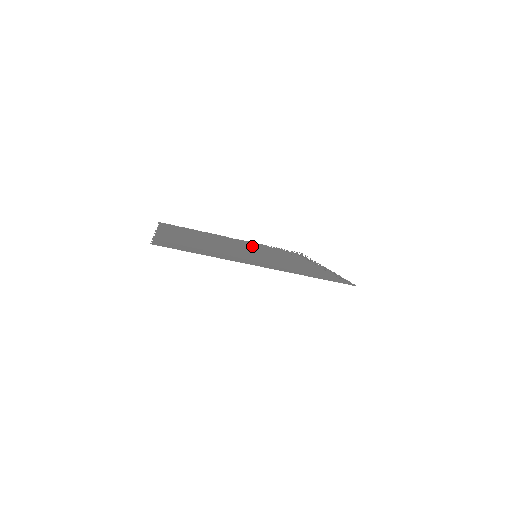
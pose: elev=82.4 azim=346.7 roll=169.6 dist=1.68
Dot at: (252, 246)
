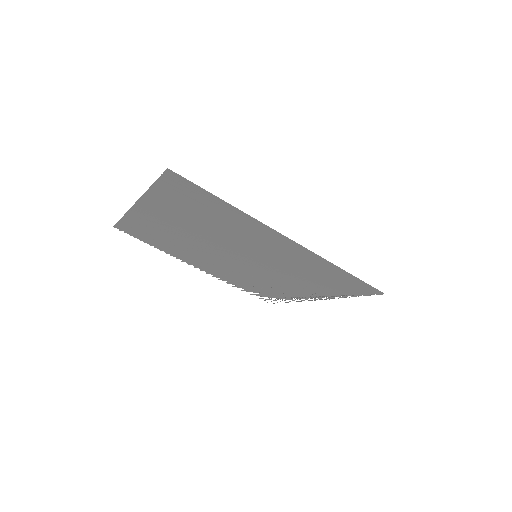
Dot at: (227, 270)
